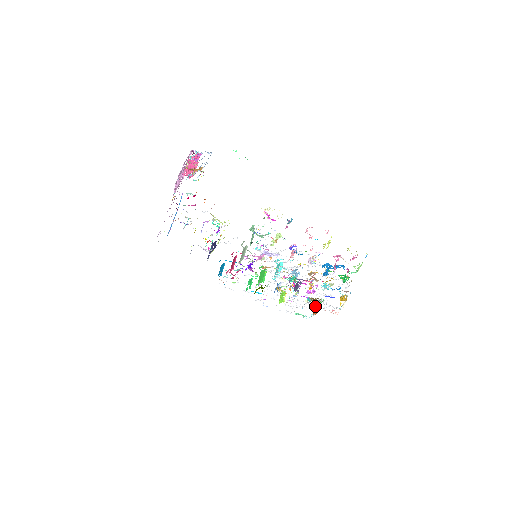
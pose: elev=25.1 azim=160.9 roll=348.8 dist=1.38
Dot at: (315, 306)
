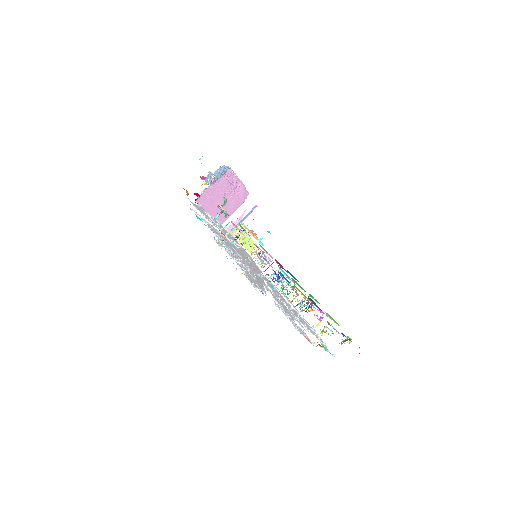
Dot at: occluded
